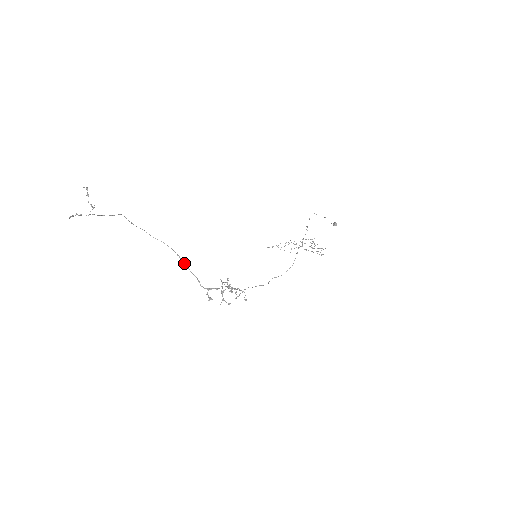
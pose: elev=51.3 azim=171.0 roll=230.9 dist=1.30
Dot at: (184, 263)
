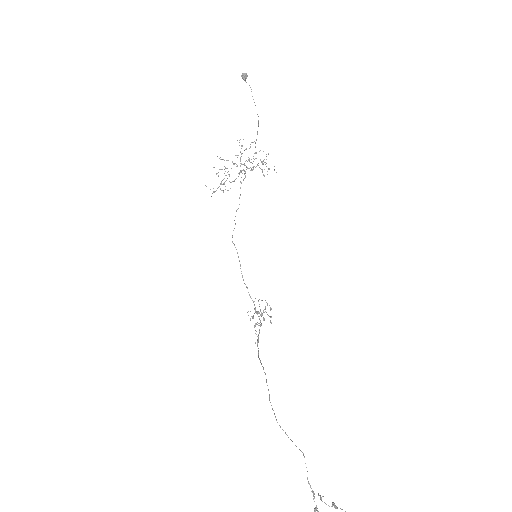
Dot at: occluded
